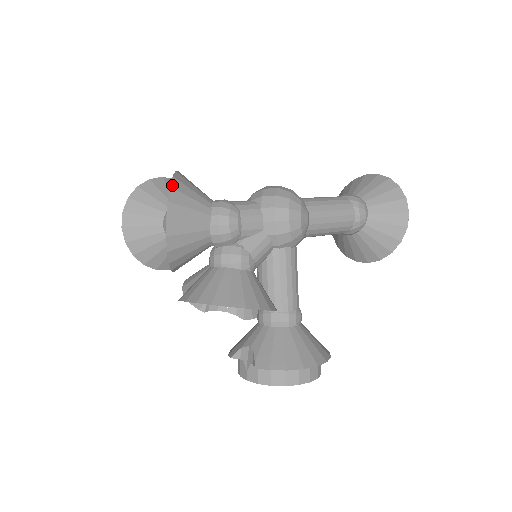
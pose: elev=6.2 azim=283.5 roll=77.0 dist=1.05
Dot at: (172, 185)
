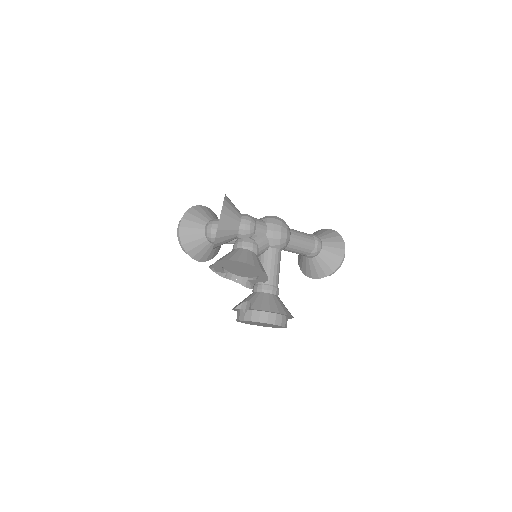
Dot at: (225, 198)
